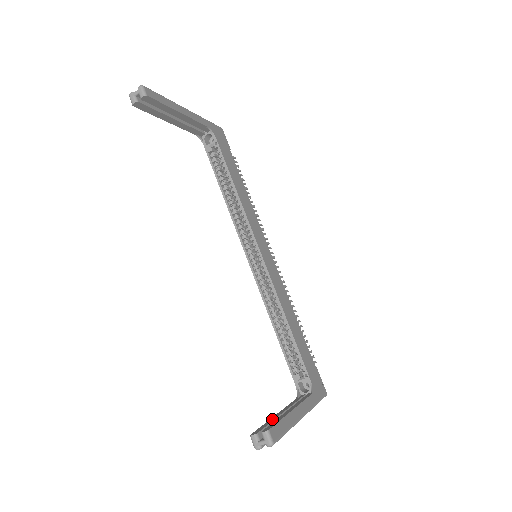
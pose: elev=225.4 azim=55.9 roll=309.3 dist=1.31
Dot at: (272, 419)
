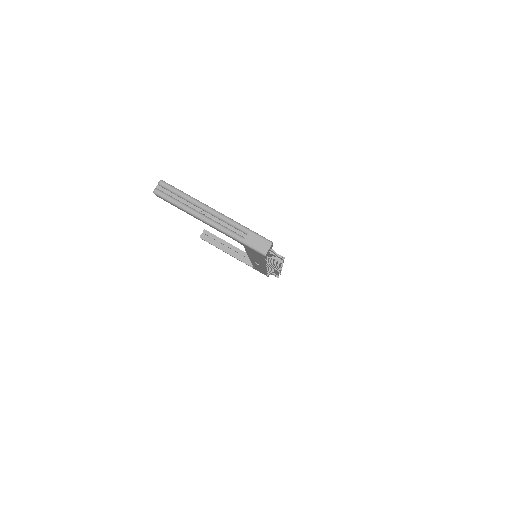
Dot at: occluded
